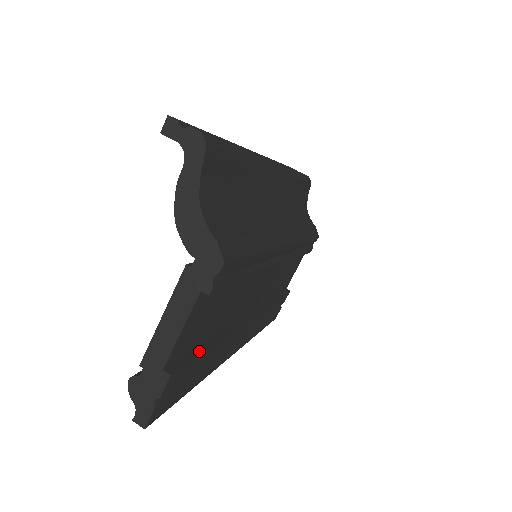
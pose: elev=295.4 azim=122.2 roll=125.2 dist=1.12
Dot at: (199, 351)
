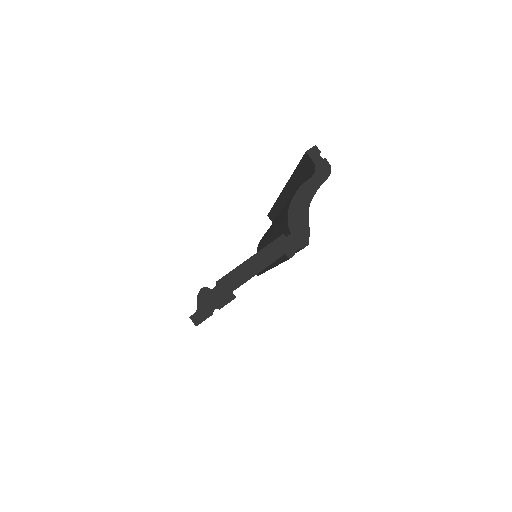
Dot at: occluded
